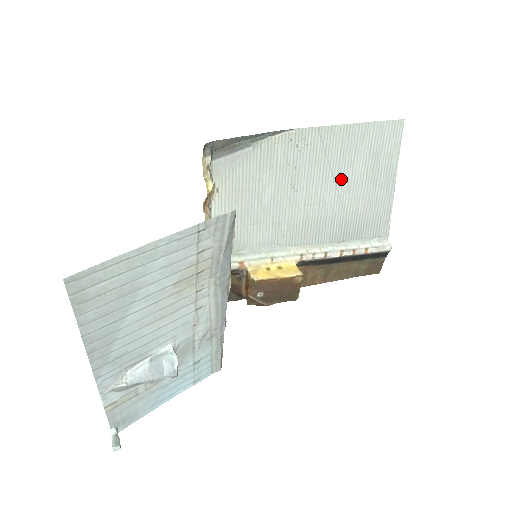
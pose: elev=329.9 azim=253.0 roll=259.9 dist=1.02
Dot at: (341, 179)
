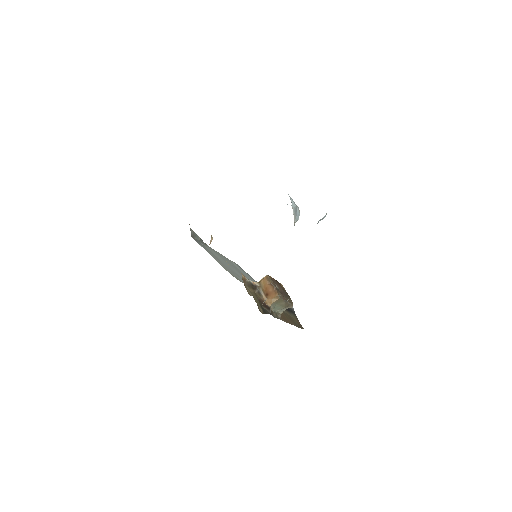
Dot at: (243, 274)
